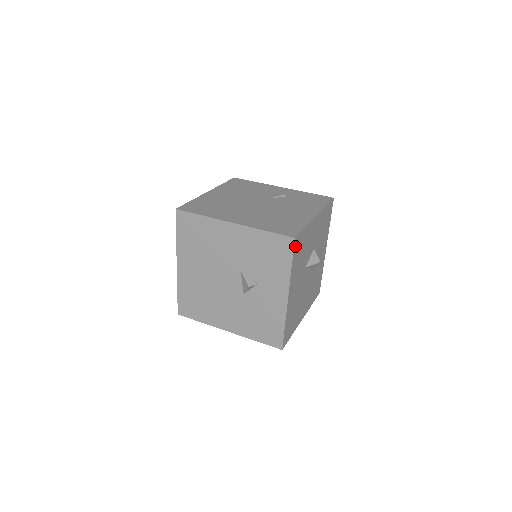
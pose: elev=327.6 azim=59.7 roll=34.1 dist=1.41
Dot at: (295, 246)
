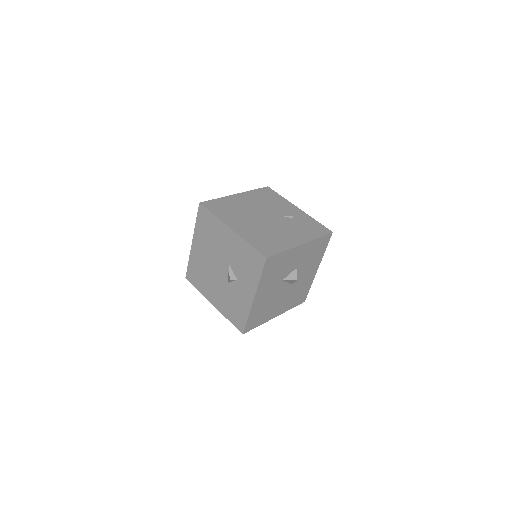
Dot at: (267, 264)
